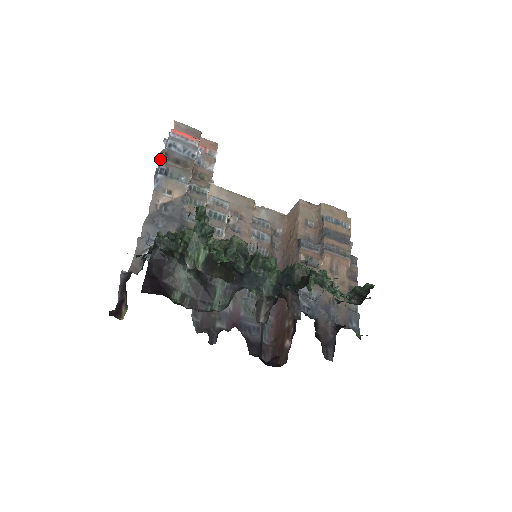
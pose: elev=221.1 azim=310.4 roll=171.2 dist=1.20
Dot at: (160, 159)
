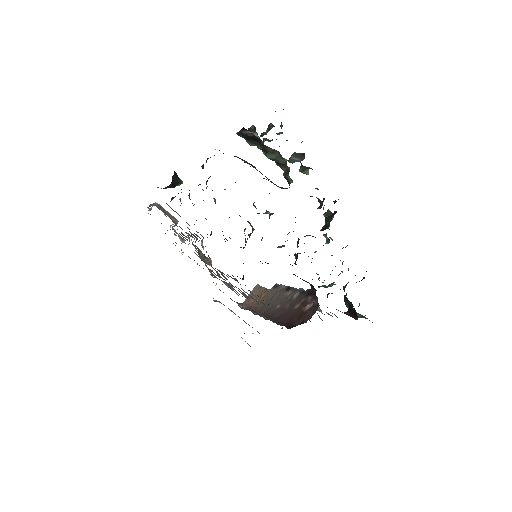
Dot at: (150, 206)
